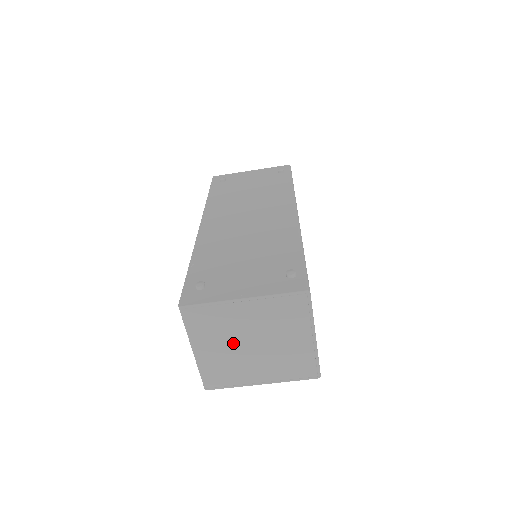
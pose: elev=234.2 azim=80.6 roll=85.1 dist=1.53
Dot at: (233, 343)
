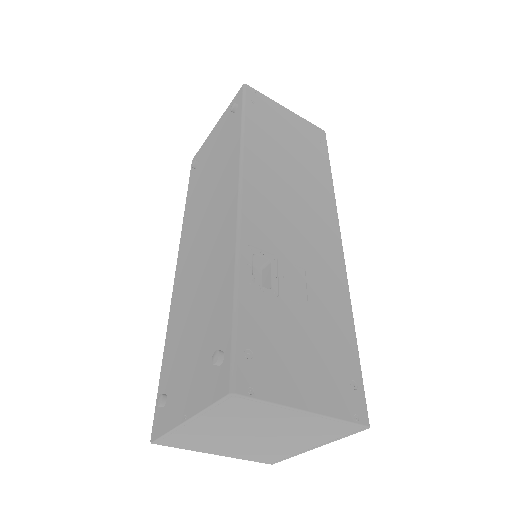
Dot at: (236, 442)
